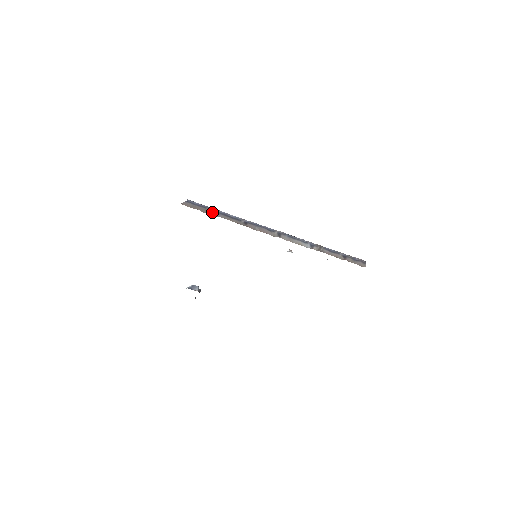
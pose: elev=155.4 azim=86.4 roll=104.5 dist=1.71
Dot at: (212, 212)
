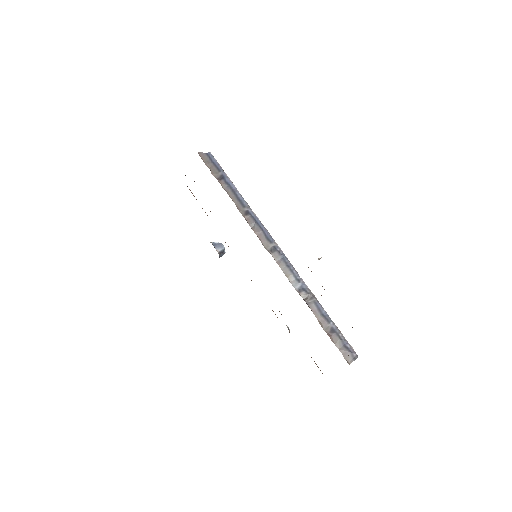
Dot at: (222, 179)
